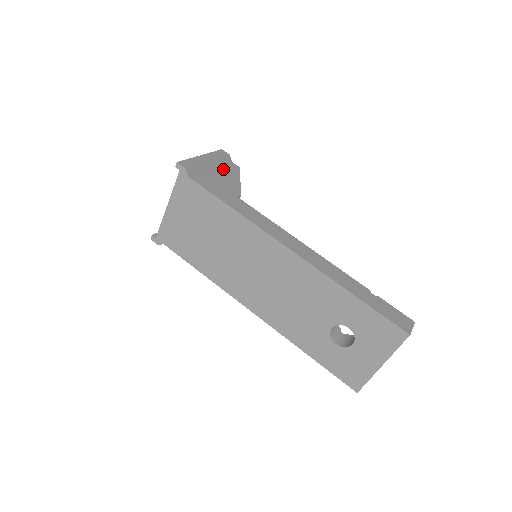
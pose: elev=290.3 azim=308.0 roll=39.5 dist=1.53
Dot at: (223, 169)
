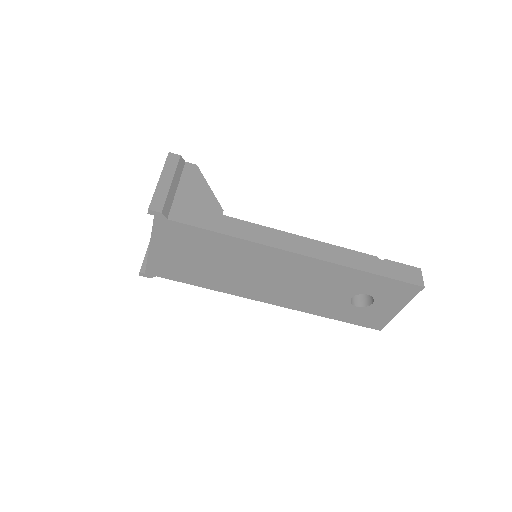
Dot at: (186, 181)
